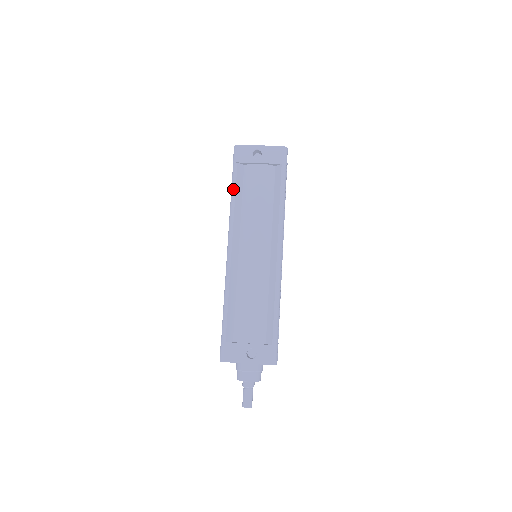
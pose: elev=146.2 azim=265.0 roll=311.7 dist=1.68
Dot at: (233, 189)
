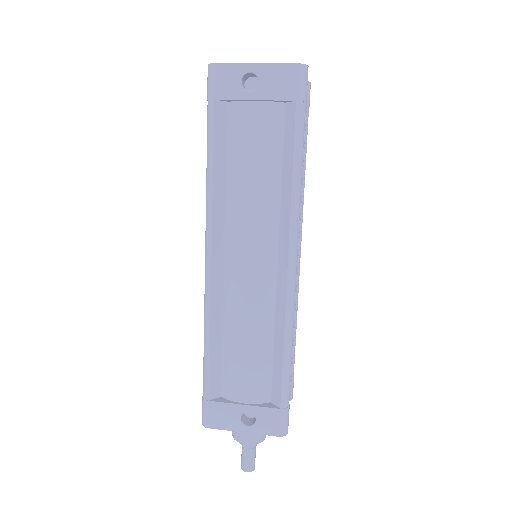
Dot at: (209, 151)
